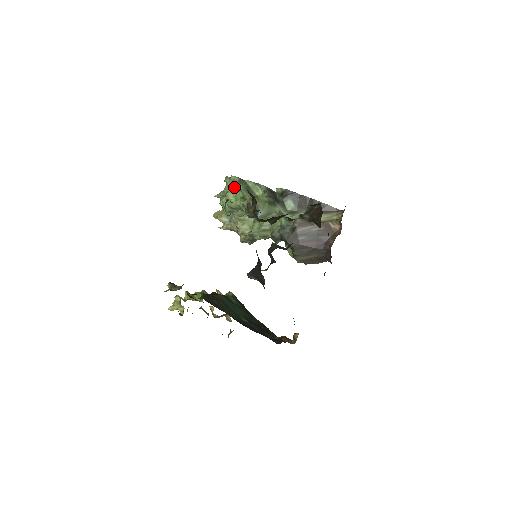
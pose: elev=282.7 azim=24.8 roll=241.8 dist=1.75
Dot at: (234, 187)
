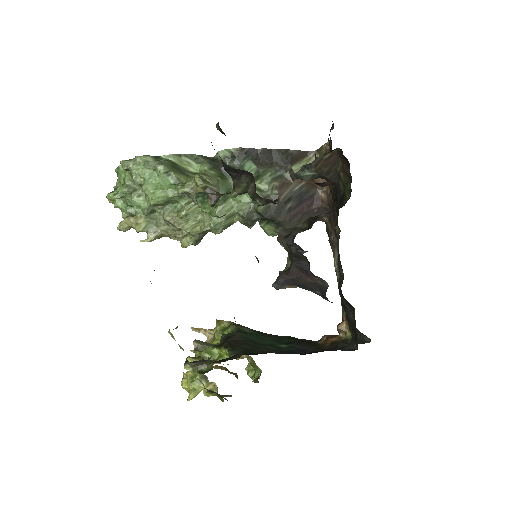
Dot at: (151, 172)
